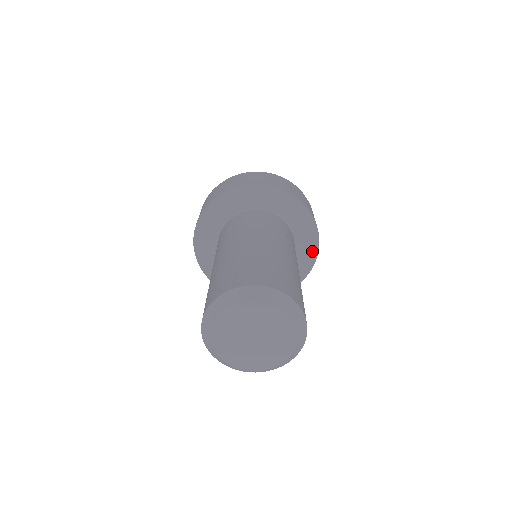
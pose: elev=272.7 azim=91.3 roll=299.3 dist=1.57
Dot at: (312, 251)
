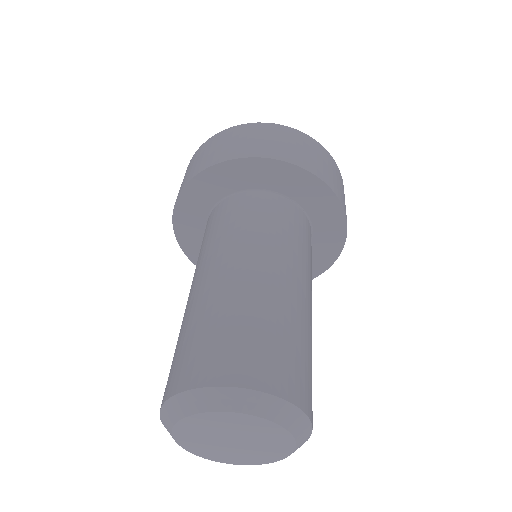
Dot at: (336, 243)
